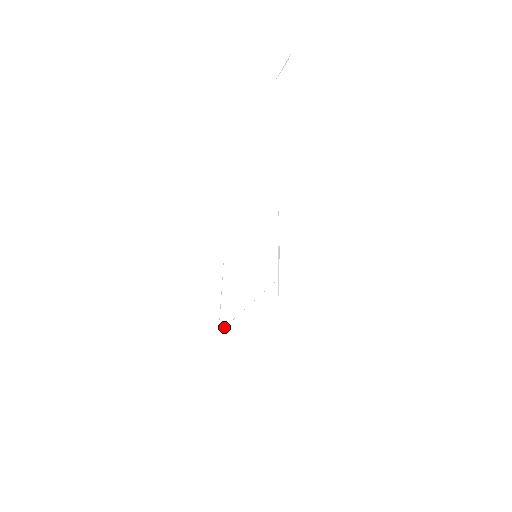
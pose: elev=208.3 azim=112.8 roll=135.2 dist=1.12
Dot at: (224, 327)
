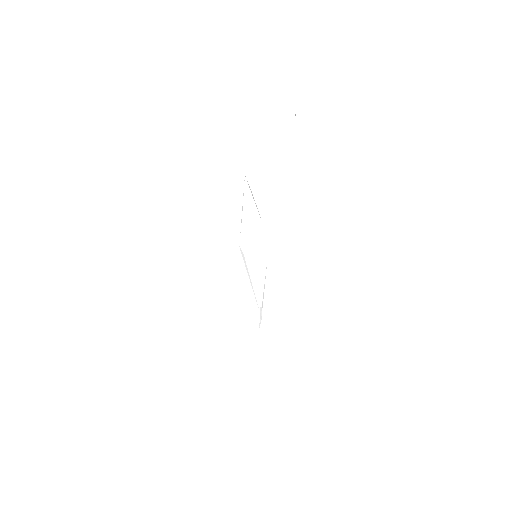
Dot at: occluded
